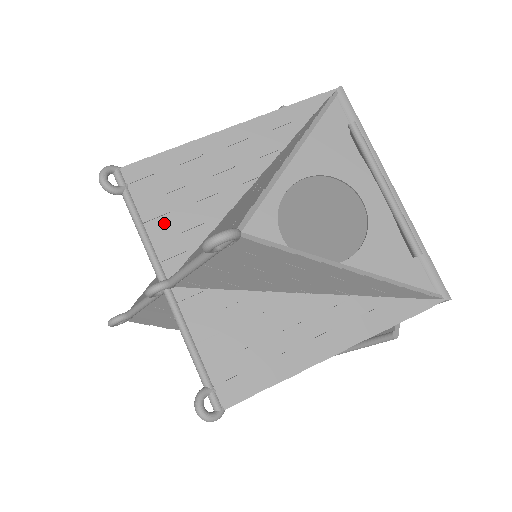
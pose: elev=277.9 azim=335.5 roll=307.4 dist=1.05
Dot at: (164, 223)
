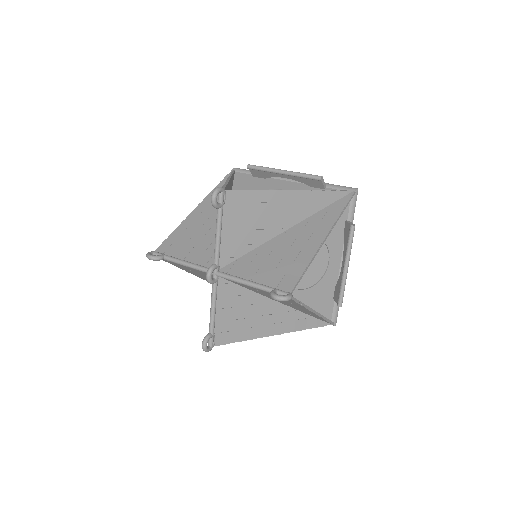
Dot at: (194, 253)
